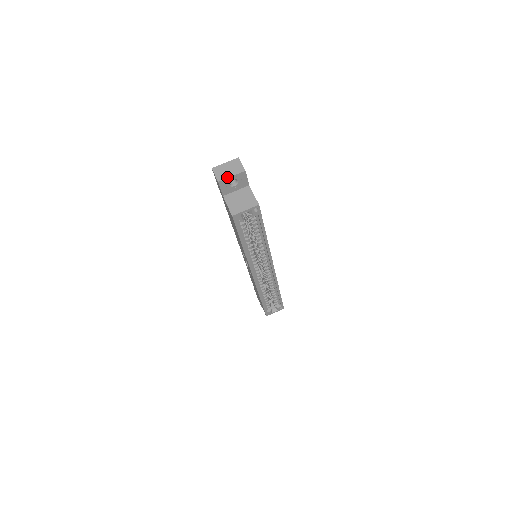
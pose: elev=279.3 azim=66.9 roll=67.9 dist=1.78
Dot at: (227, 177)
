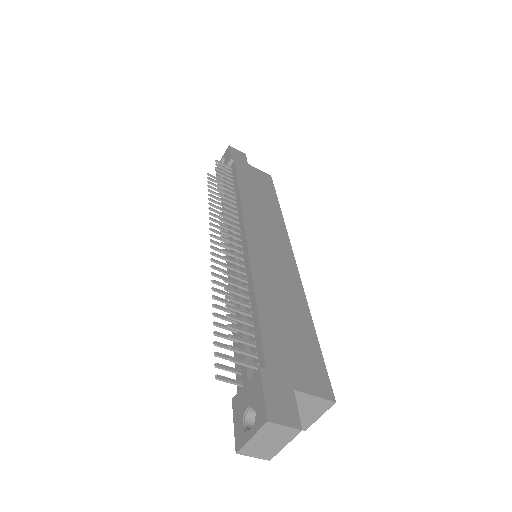
Dot at: (279, 451)
